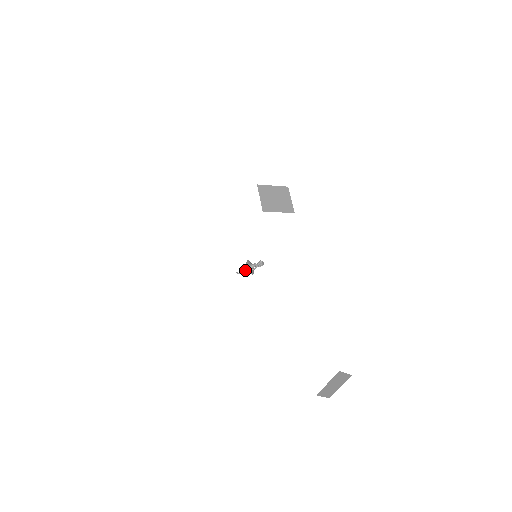
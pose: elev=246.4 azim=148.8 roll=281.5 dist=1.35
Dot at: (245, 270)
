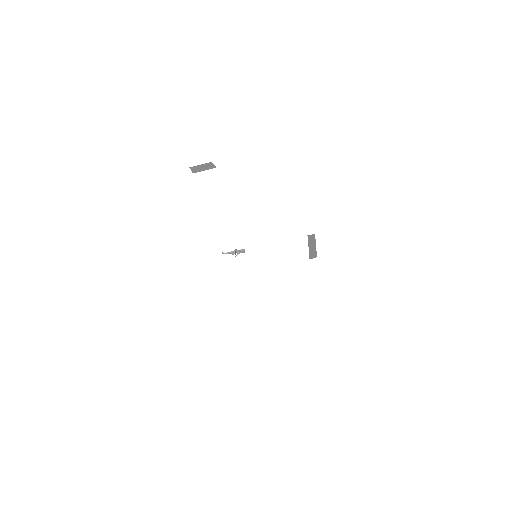
Dot at: (230, 253)
